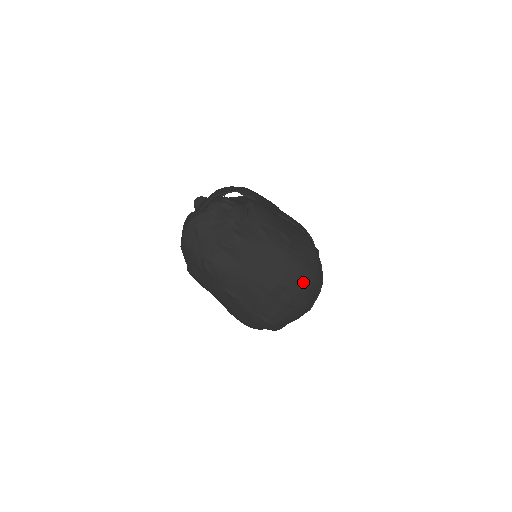
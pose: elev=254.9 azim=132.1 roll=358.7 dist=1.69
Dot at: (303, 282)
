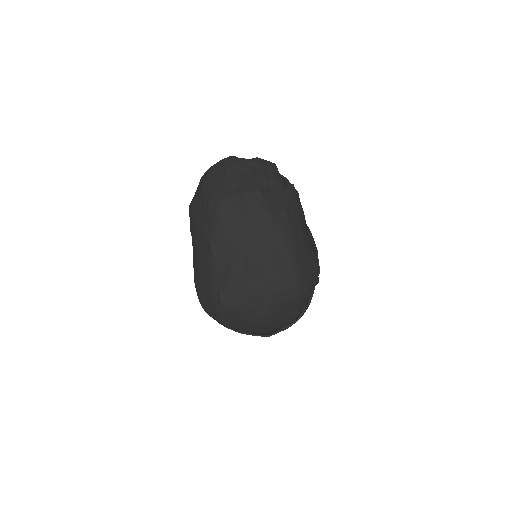
Dot at: (285, 288)
